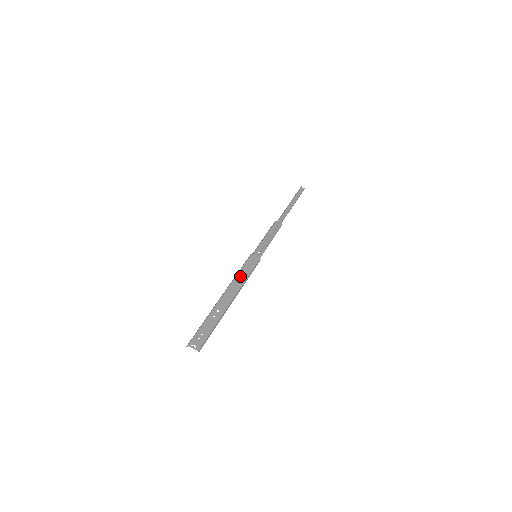
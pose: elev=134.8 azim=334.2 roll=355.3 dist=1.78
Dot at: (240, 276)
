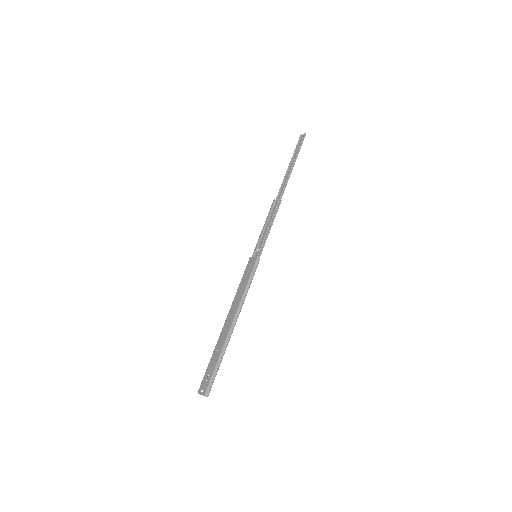
Dot at: (240, 290)
